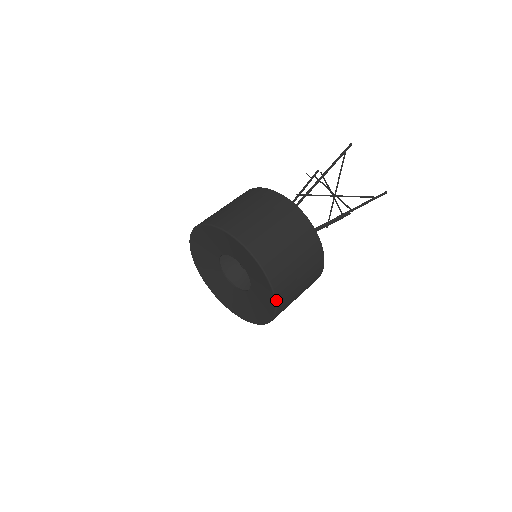
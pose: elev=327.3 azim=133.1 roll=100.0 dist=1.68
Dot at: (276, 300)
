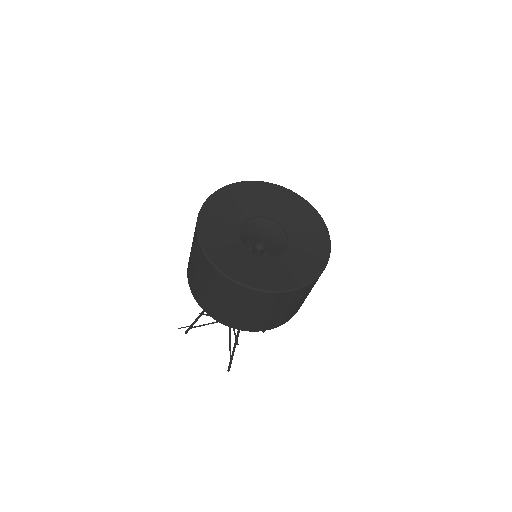
Dot at: (328, 234)
